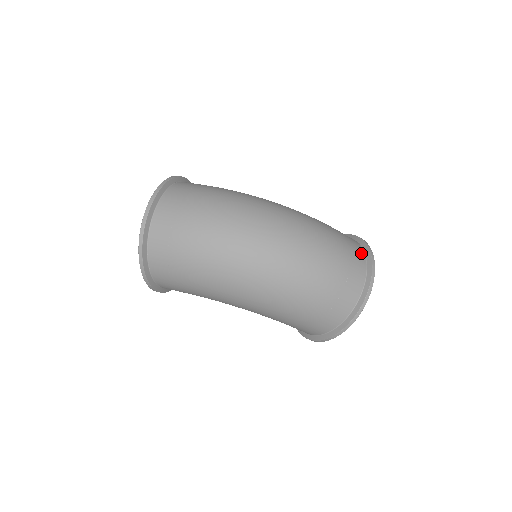
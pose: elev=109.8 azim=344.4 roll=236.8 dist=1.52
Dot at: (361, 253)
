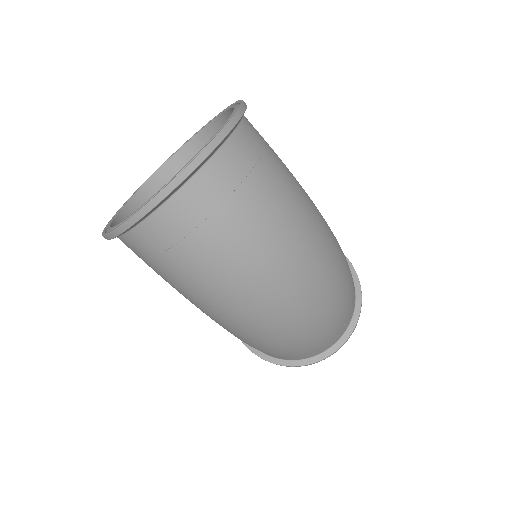
Dot at: (353, 311)
